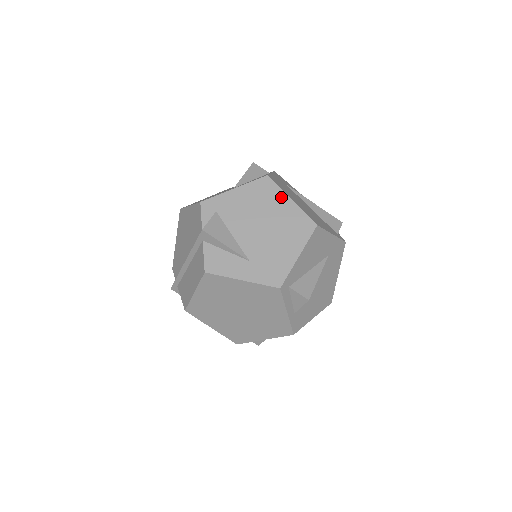
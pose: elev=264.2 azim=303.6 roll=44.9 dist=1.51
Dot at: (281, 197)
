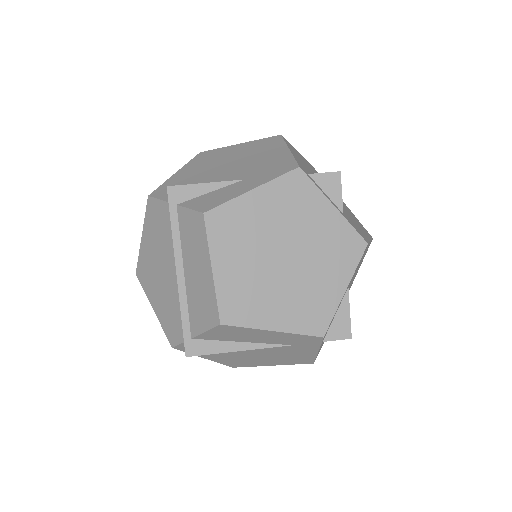
Dot at: (227, 149)
